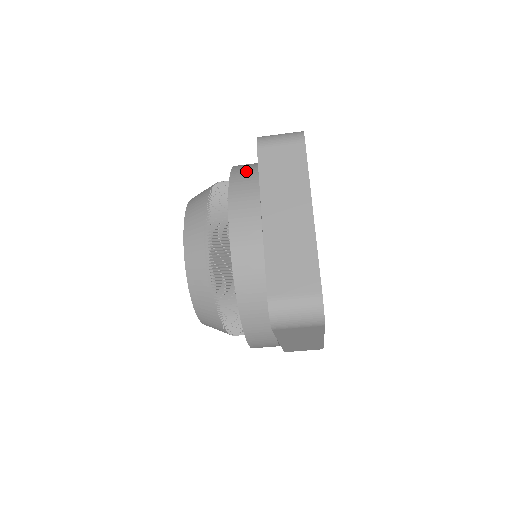
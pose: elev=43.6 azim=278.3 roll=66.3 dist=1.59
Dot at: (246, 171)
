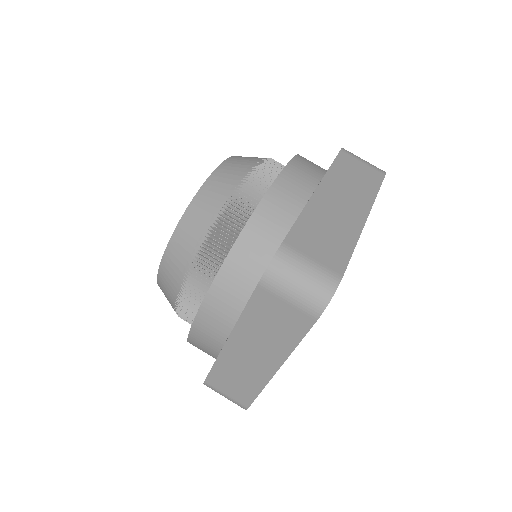
Dot at: occluded
